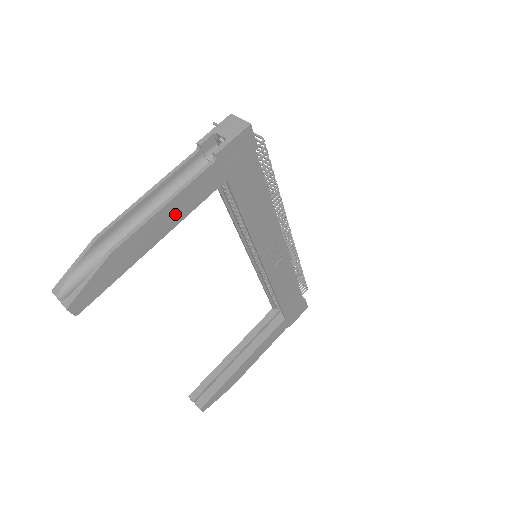
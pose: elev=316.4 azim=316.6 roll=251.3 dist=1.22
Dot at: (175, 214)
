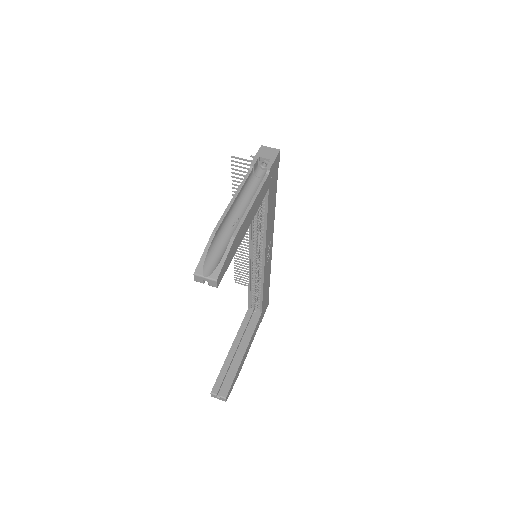
Dot at: (254, 211)
